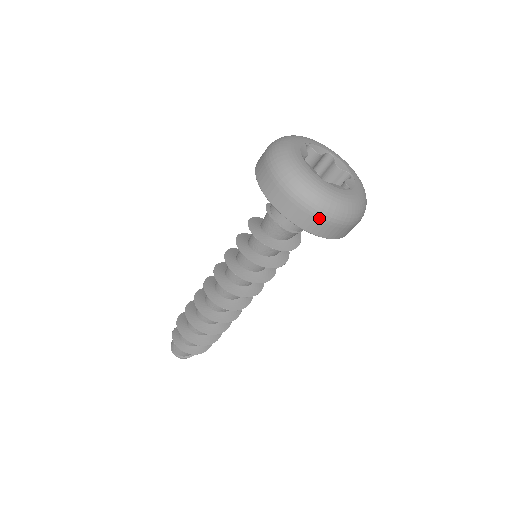
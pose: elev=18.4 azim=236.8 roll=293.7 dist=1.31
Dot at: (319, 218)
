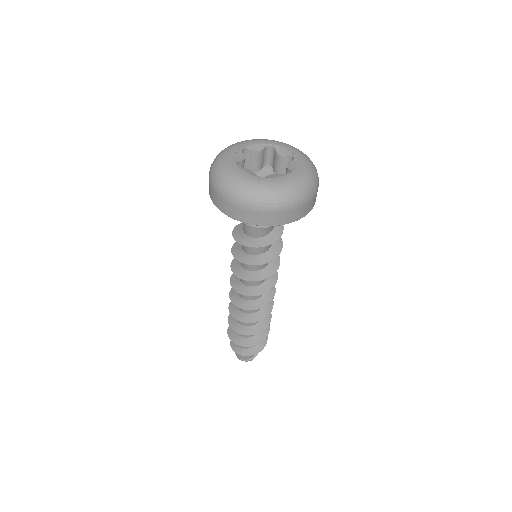
Dot at: (267, 211)
